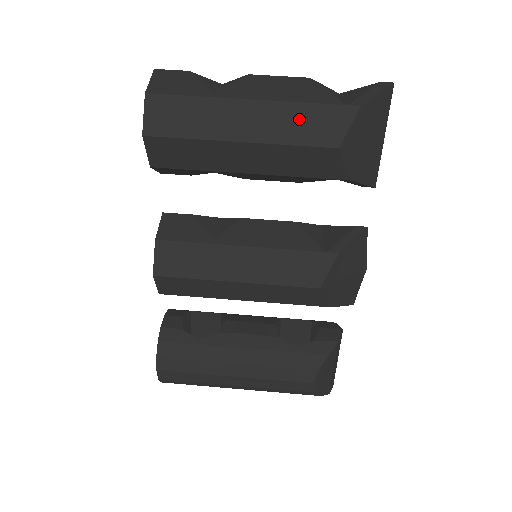
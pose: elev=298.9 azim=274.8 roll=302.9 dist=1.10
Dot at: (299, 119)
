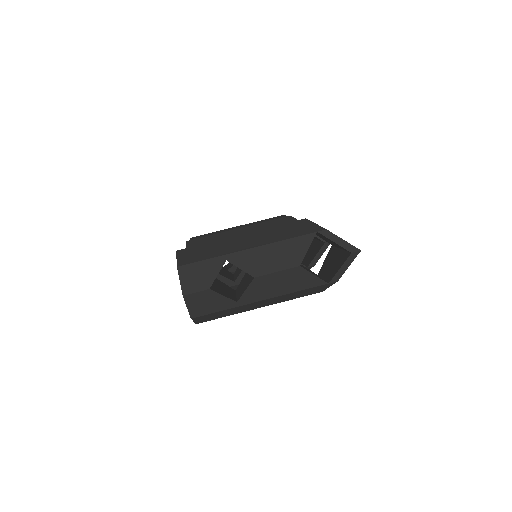
Dot at: (297, 294)
